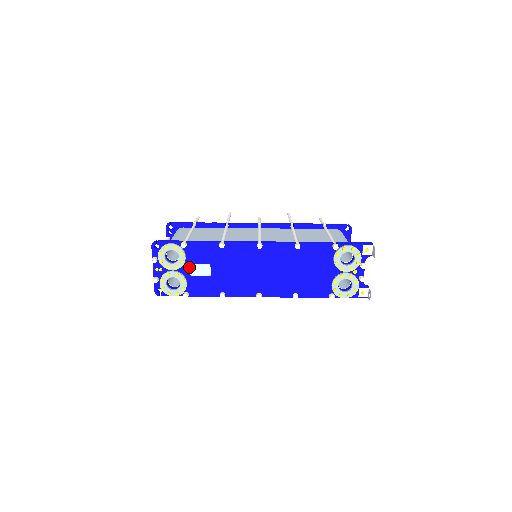
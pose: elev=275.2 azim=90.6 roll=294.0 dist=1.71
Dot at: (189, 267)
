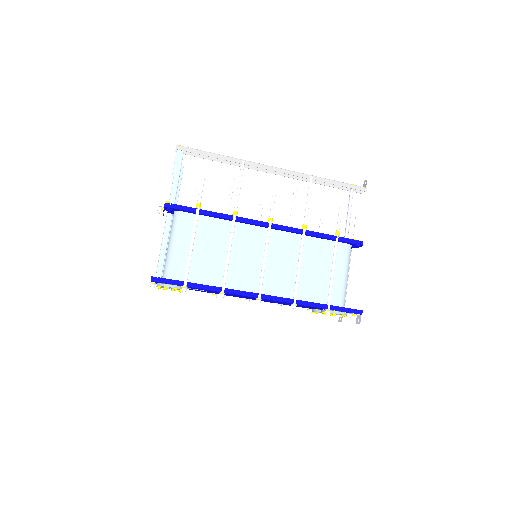
Dot at: occluded
